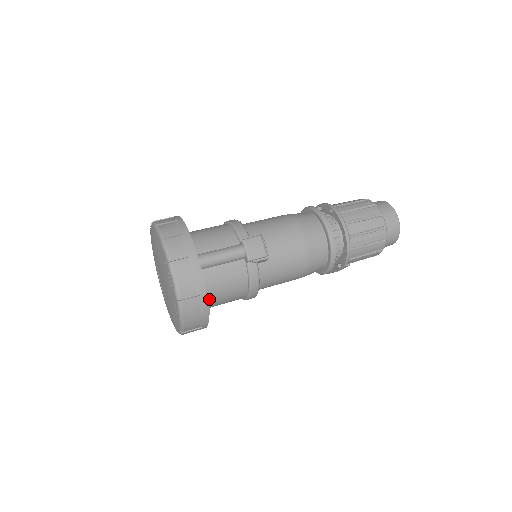
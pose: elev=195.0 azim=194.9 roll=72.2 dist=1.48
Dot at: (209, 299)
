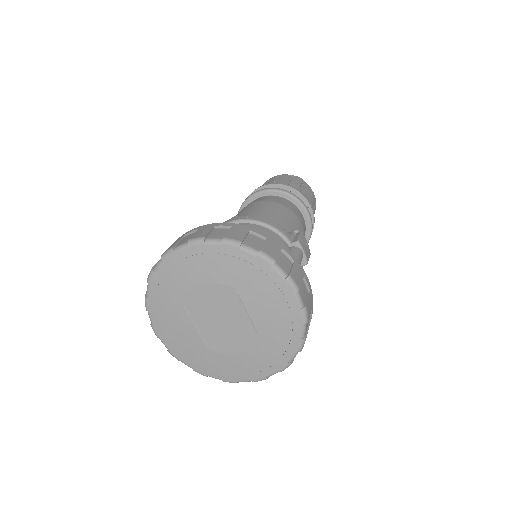
Dot at: occluded
